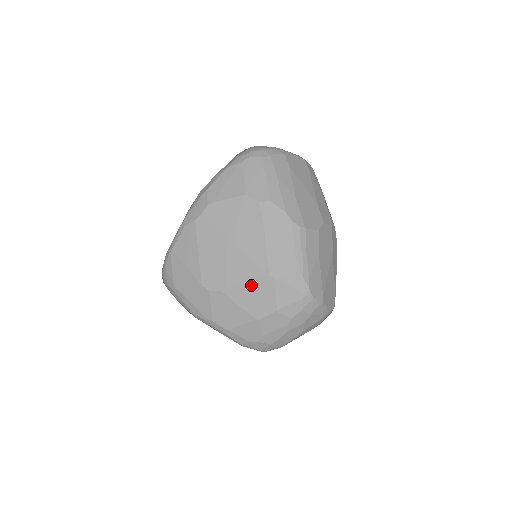
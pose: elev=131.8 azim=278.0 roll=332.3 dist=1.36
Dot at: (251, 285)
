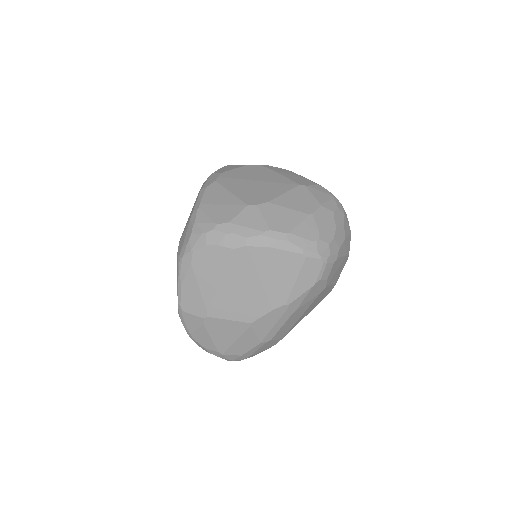
Dot at: (290, 193)
